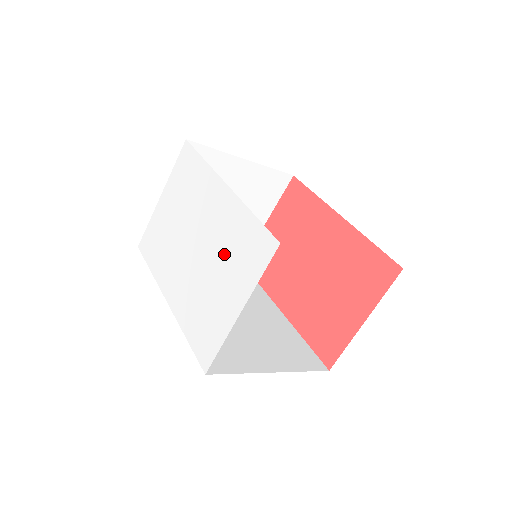
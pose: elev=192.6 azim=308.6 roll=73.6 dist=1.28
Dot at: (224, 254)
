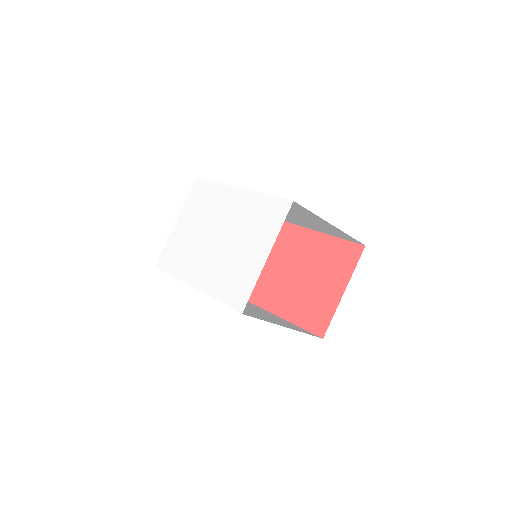
Dot at: (246, 229)
